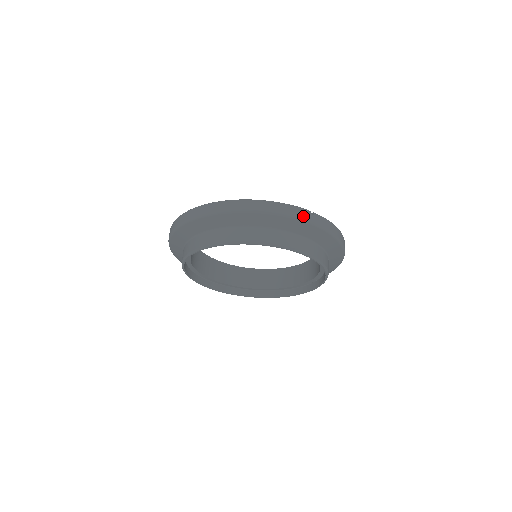
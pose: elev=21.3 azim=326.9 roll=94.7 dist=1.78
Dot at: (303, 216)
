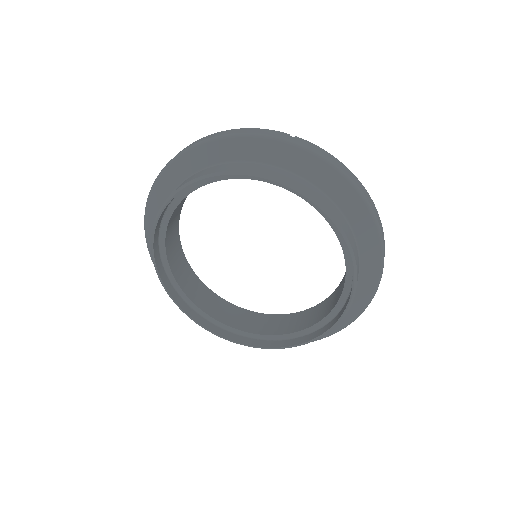
Dot at: (275, 135)
